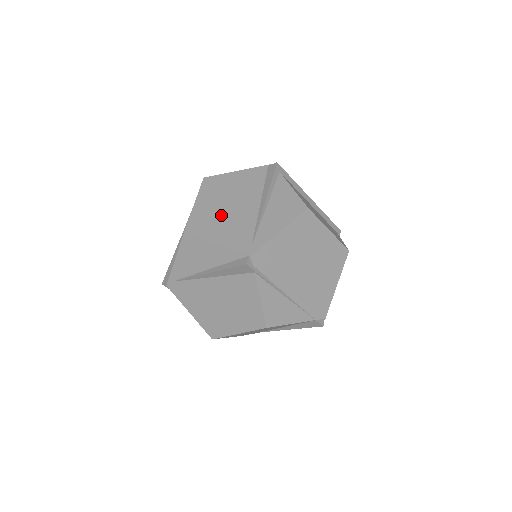
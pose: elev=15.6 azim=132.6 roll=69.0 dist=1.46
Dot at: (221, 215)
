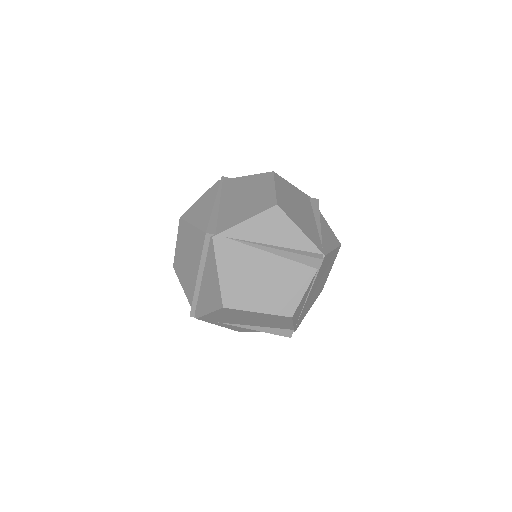
Dot at: (296, 210)
